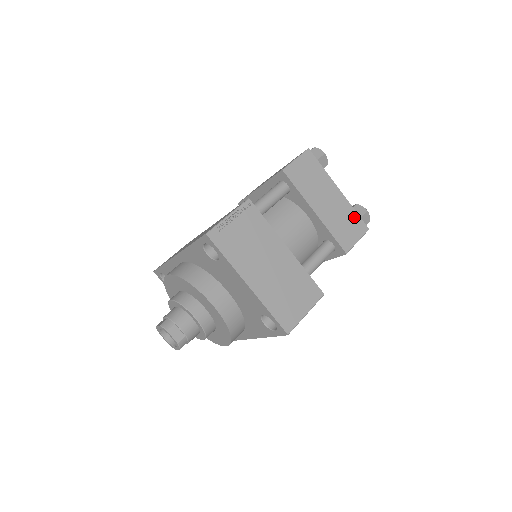
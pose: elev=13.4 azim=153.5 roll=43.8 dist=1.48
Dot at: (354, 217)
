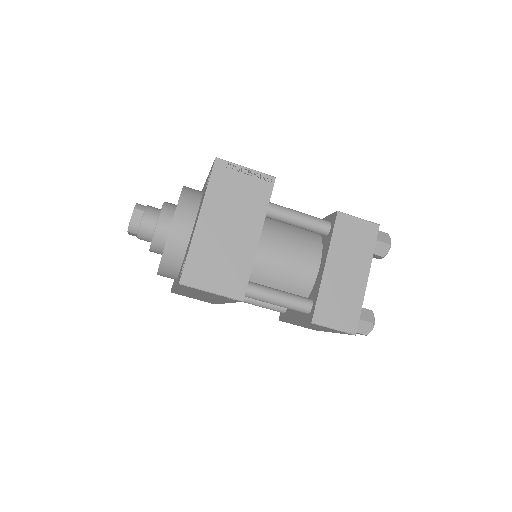
Dot at: (354, 310)
